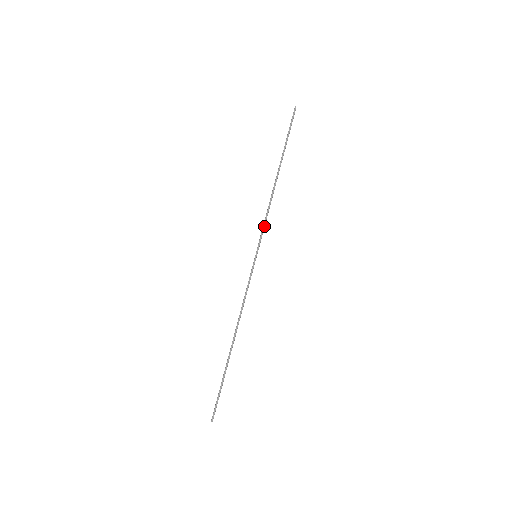
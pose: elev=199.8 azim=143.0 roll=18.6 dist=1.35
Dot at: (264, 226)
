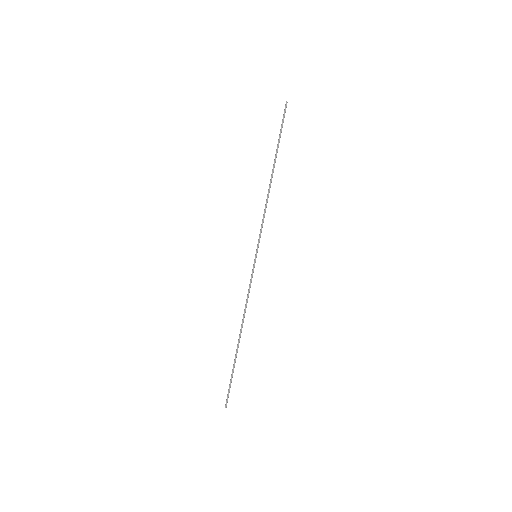
Dot at: (262, 227)
